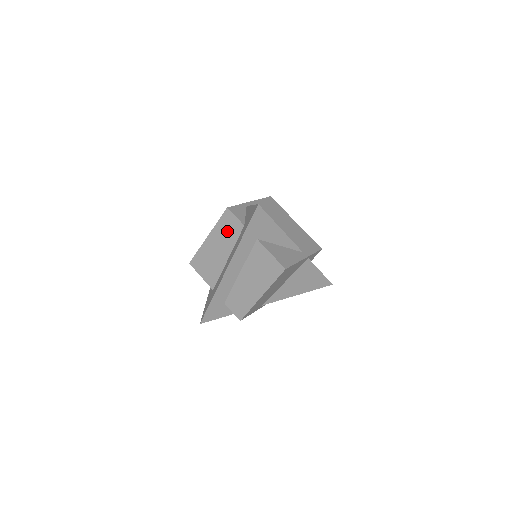
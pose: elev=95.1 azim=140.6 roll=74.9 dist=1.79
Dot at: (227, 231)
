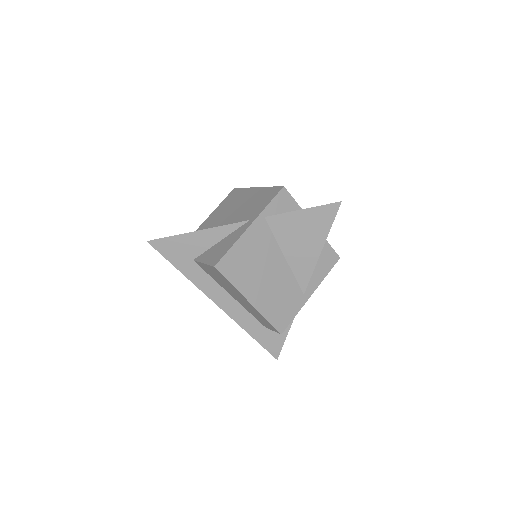
Dot at: occluded
